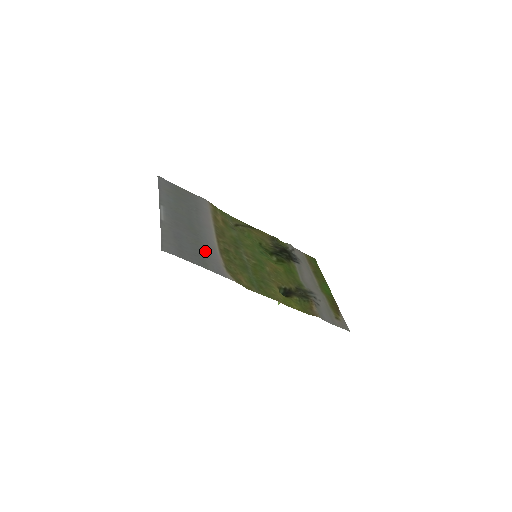
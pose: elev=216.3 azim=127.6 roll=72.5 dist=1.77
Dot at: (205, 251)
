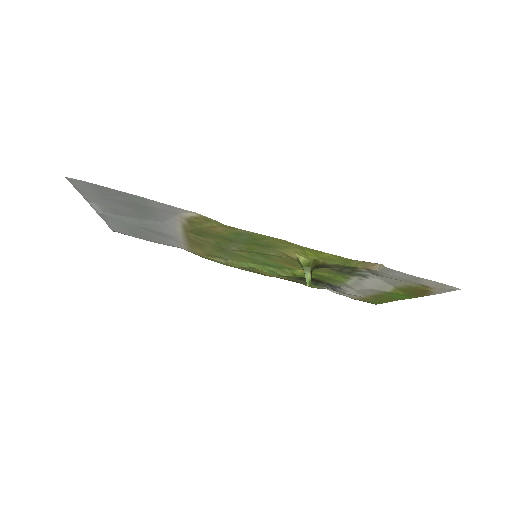
Dot at: (152, 211)
